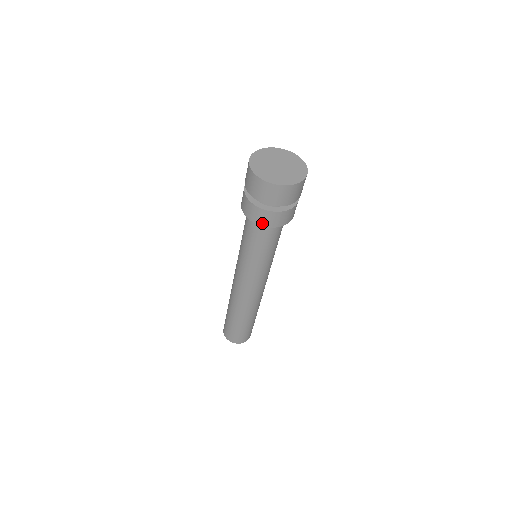
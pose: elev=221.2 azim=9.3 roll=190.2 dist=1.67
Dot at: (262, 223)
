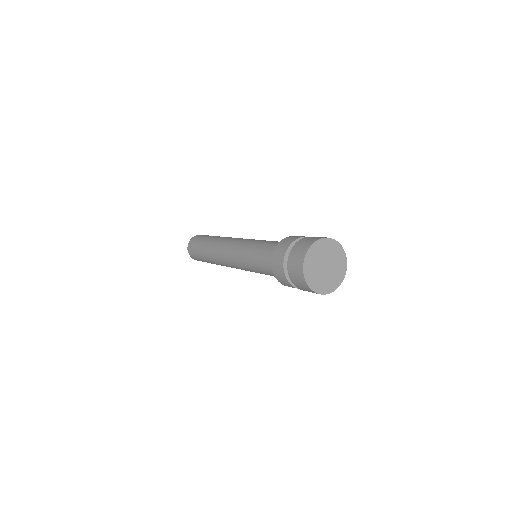
Dot at: occluded
